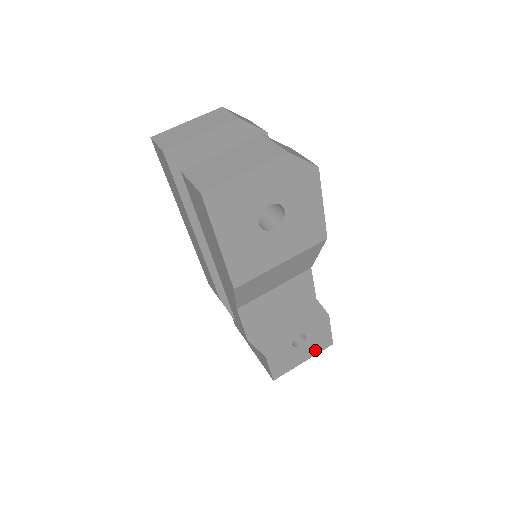
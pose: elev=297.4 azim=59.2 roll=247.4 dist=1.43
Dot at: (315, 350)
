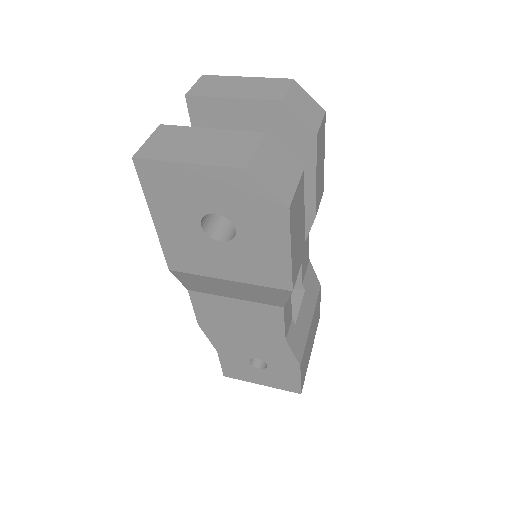
Dot at: (277, 384)
